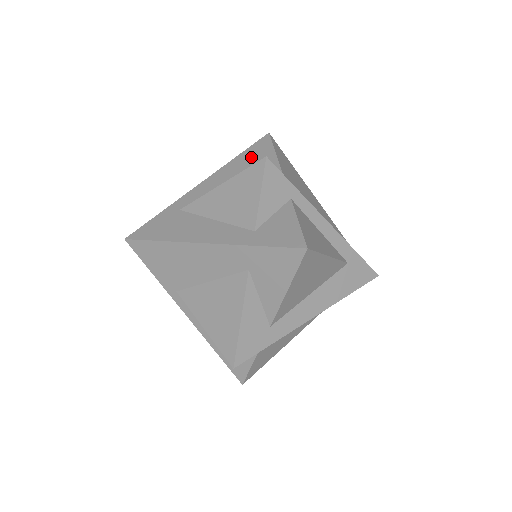
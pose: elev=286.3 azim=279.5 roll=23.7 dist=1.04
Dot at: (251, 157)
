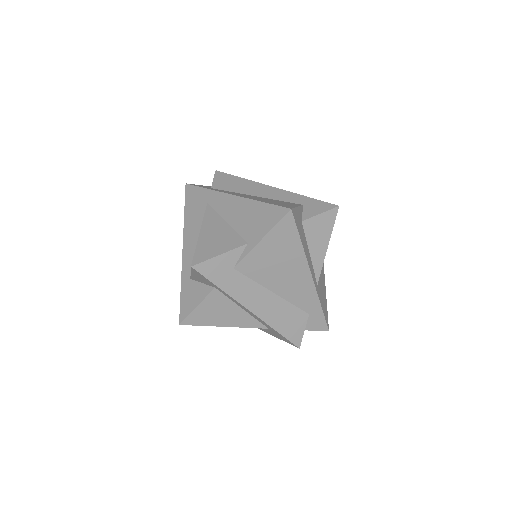
Dot at: (258, 217)
